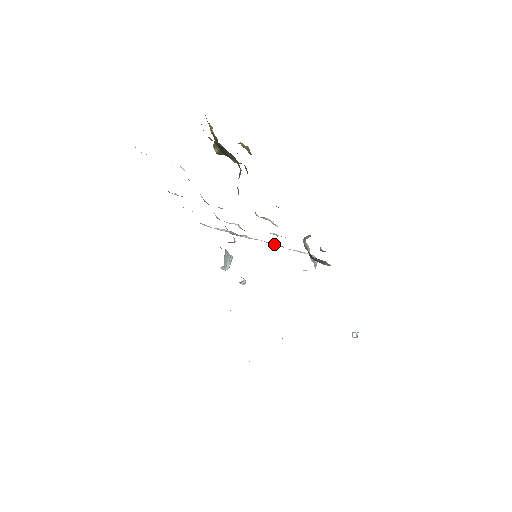
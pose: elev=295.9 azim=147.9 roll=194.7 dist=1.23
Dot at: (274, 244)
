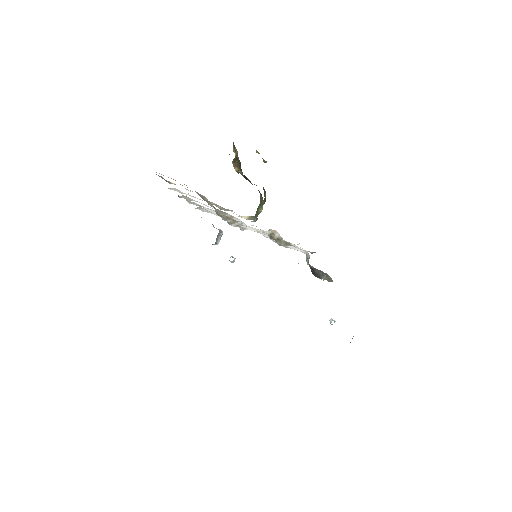
Dot at: occluded
